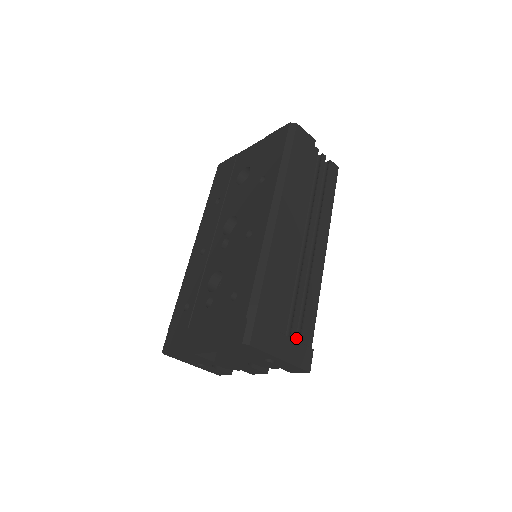
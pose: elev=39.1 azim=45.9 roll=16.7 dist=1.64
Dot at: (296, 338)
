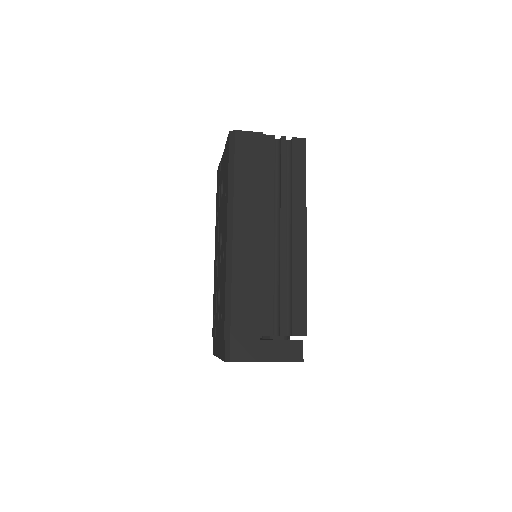
Dot at: (290, 331)
